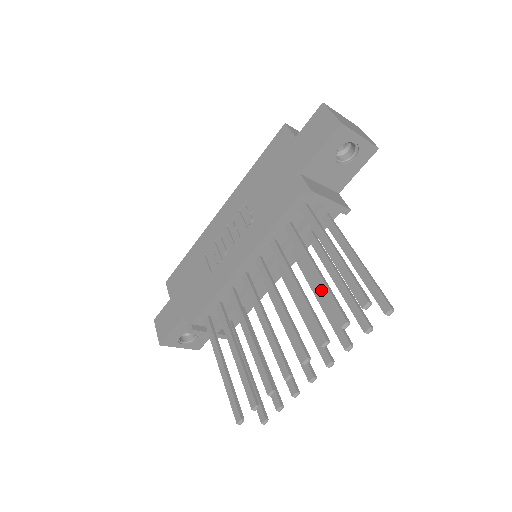
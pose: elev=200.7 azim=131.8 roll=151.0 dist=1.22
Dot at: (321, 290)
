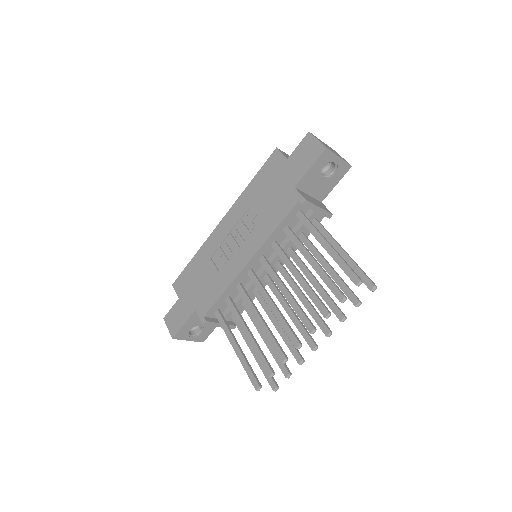
Dot at: (321, 276)
